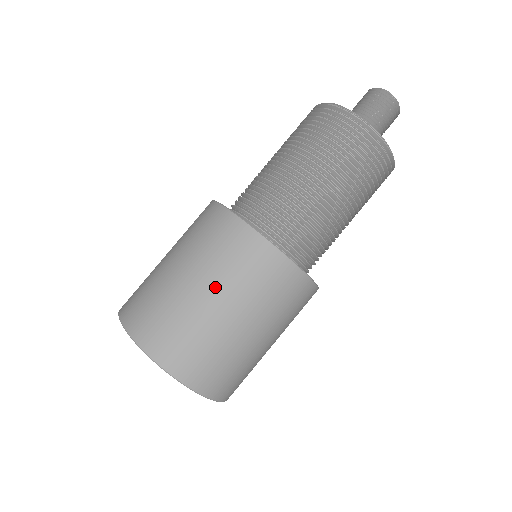
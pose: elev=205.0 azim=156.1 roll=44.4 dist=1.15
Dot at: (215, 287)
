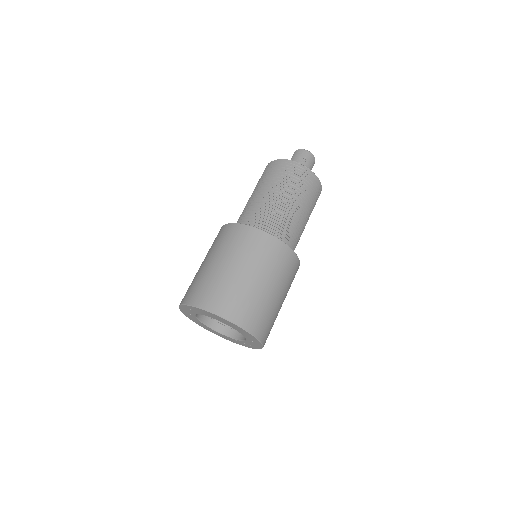
Dot at: (222, 257)
